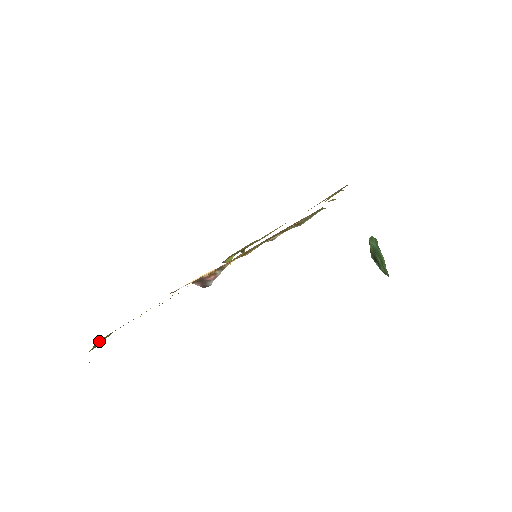
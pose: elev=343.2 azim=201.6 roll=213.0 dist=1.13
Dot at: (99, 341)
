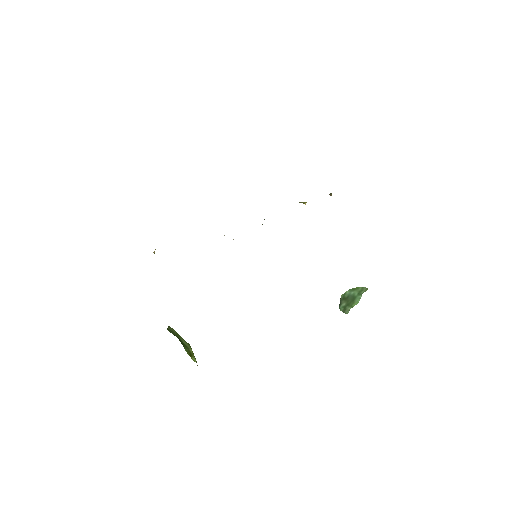
Dot at: occluded
